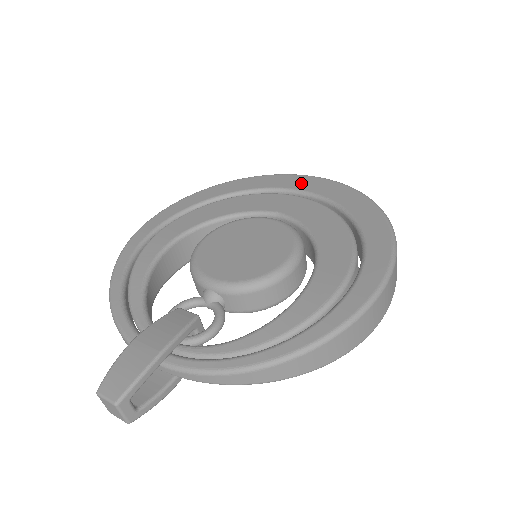
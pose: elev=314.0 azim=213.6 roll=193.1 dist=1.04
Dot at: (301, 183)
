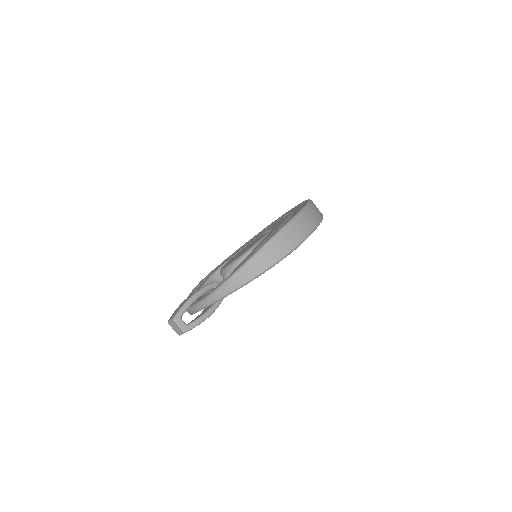
Dot at: occluded
